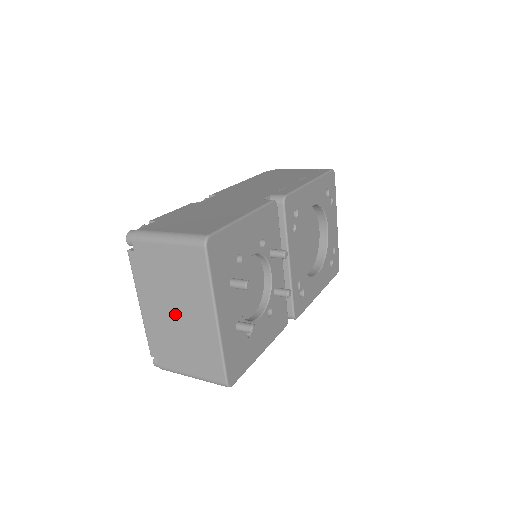
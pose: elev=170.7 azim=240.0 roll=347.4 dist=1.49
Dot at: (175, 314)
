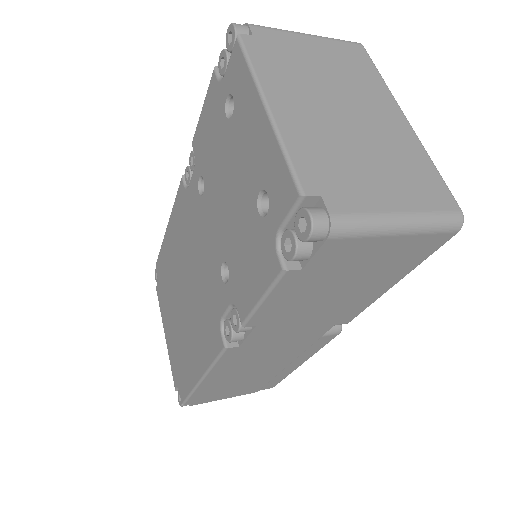
Dot at: (342, 114)
